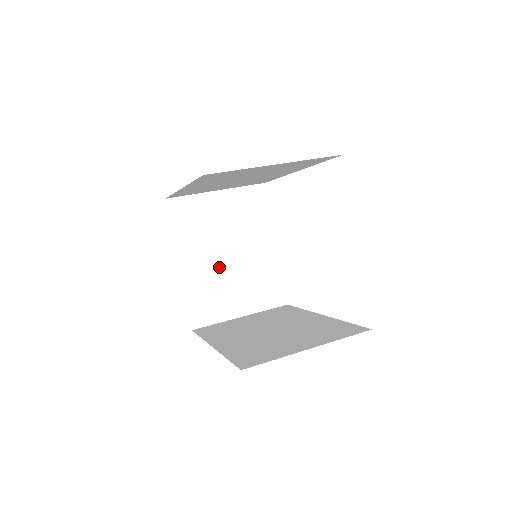
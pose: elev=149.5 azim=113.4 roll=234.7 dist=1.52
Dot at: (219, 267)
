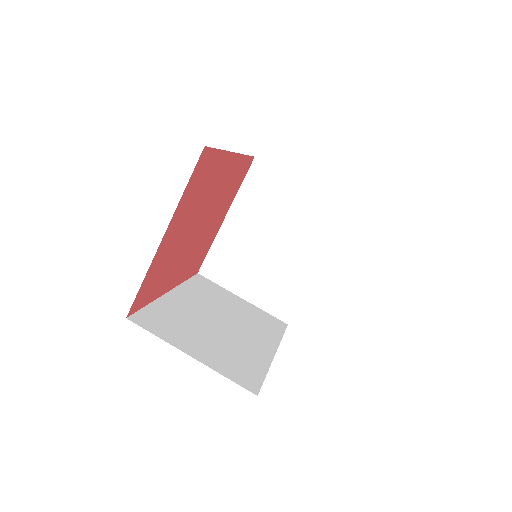
Dot at: (255, 245)
